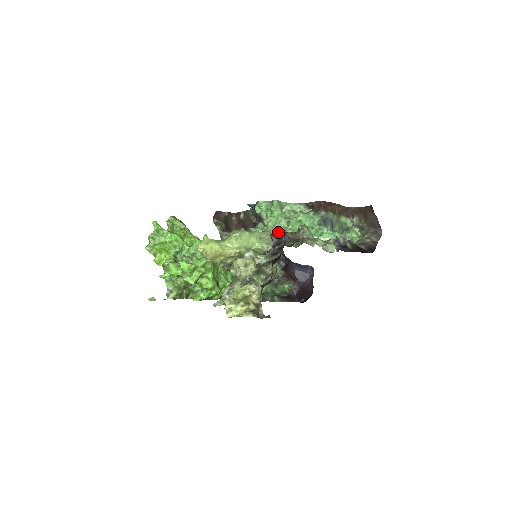
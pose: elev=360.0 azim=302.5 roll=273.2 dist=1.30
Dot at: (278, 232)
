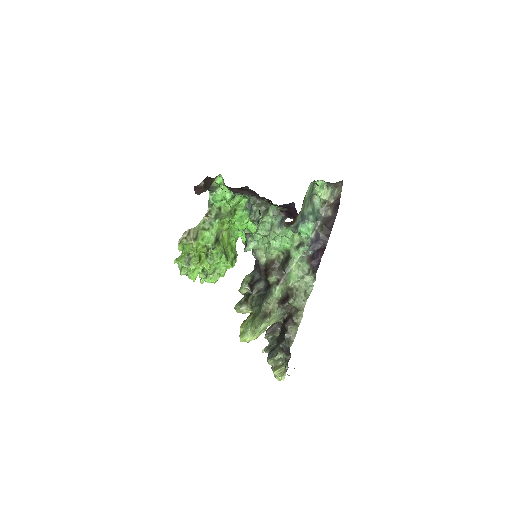
Dot at: (264, 241)
